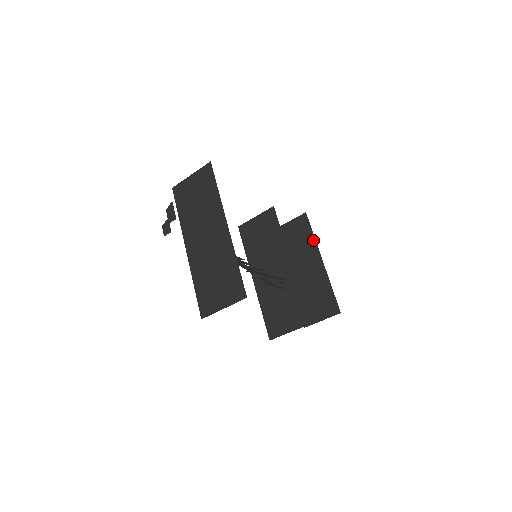
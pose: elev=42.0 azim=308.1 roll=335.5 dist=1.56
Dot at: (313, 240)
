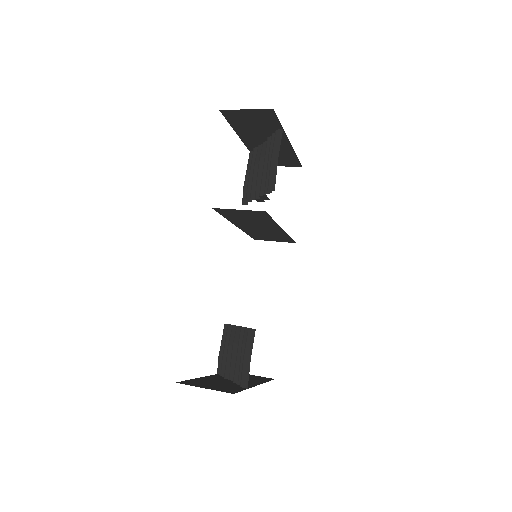
Dot at: (281, 130)
